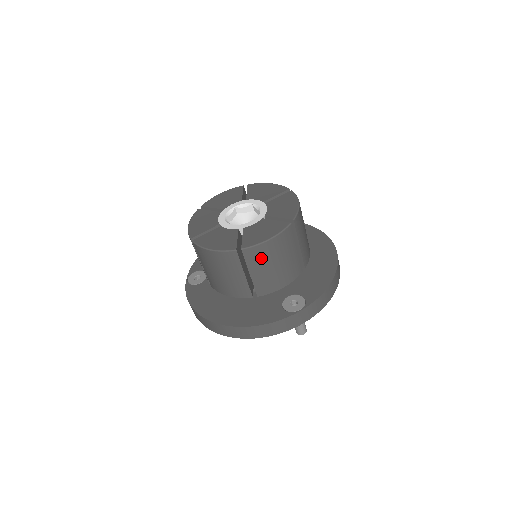
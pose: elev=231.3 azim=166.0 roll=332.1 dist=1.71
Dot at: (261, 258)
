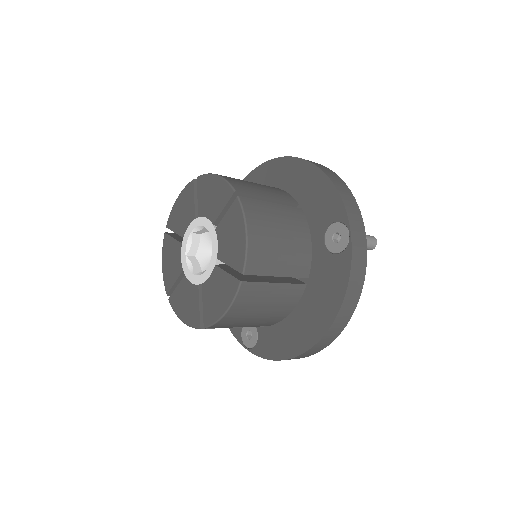
Dot at: occluded
